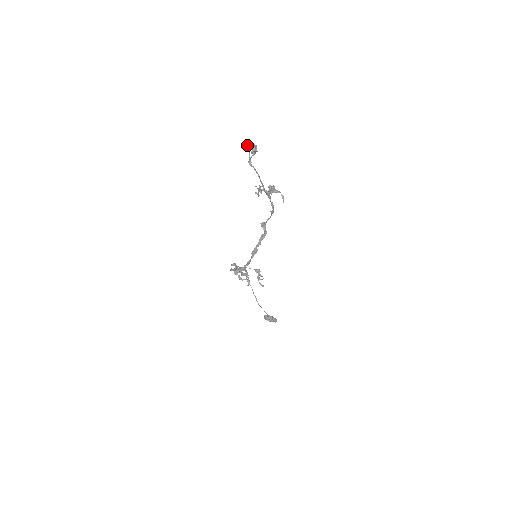
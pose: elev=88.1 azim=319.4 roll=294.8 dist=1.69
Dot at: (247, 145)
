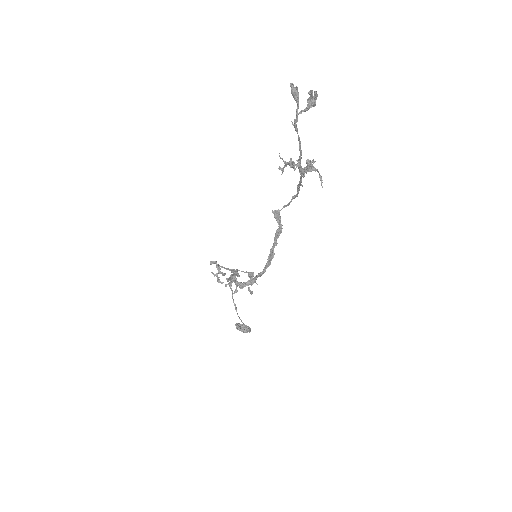
Dot at: (296, 92)
